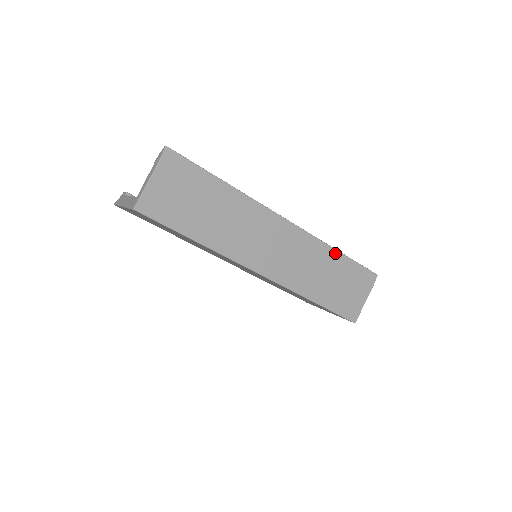
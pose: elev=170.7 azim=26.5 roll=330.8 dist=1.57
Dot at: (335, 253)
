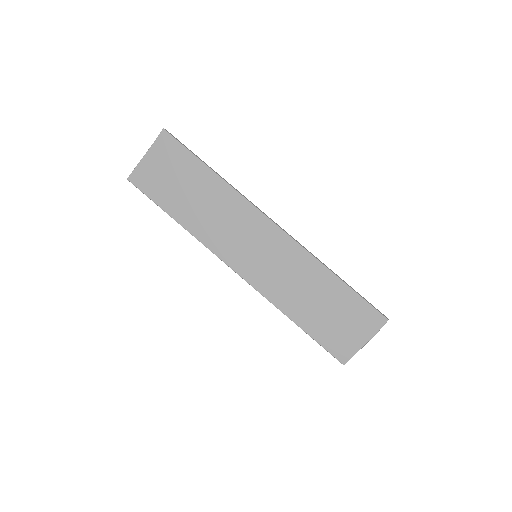
Dot at: (330, 275)
